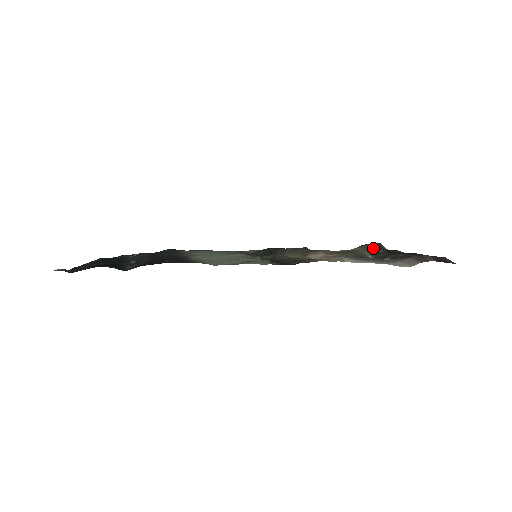
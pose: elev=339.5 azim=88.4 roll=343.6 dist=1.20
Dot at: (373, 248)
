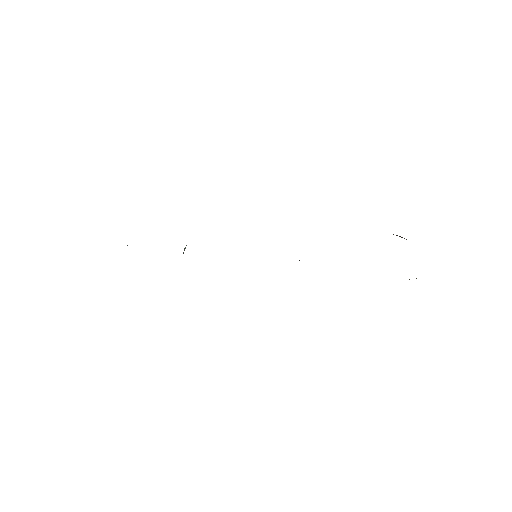
Dot at: occluded
